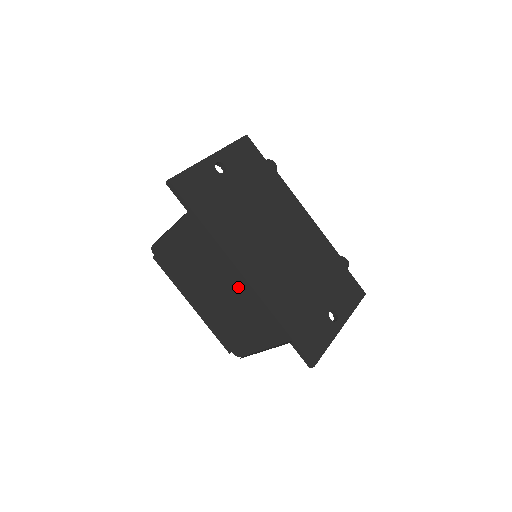
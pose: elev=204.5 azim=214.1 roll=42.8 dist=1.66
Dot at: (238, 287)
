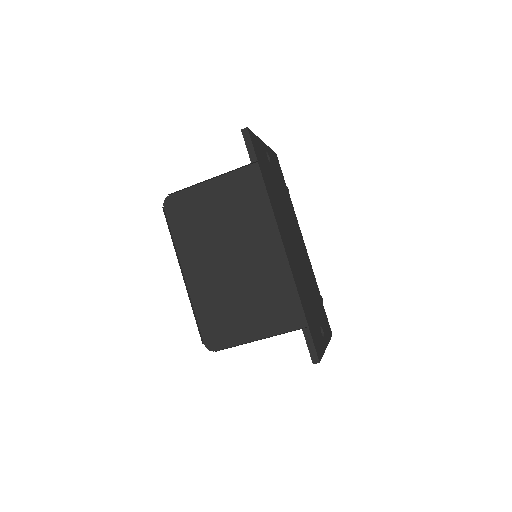
Dot at: (268, 256)
